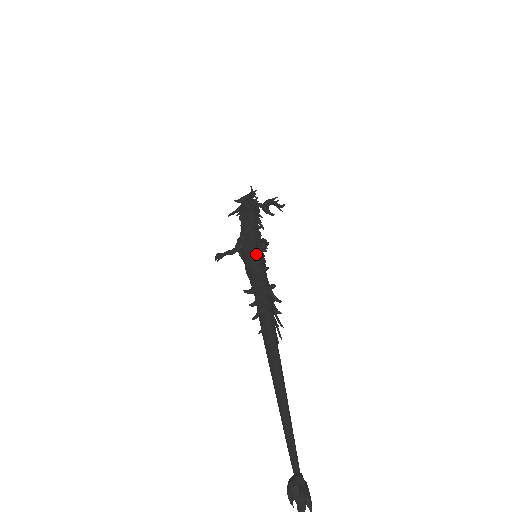
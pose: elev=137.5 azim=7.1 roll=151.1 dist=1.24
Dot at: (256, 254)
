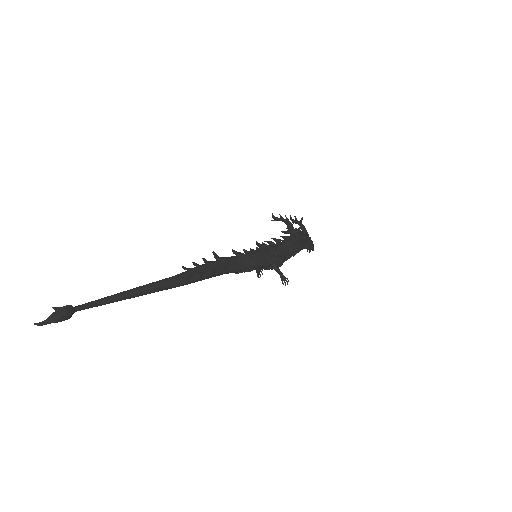
Dot at: occluded
